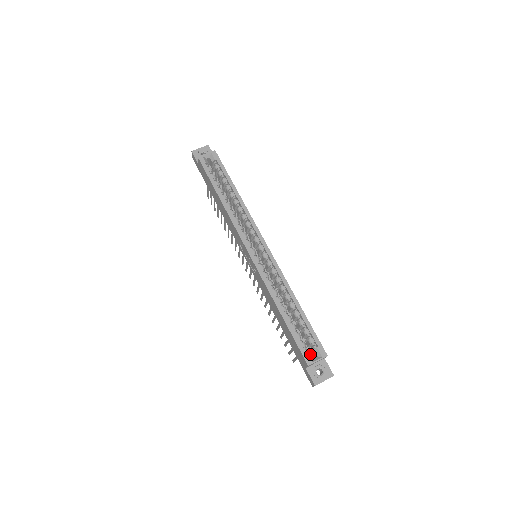
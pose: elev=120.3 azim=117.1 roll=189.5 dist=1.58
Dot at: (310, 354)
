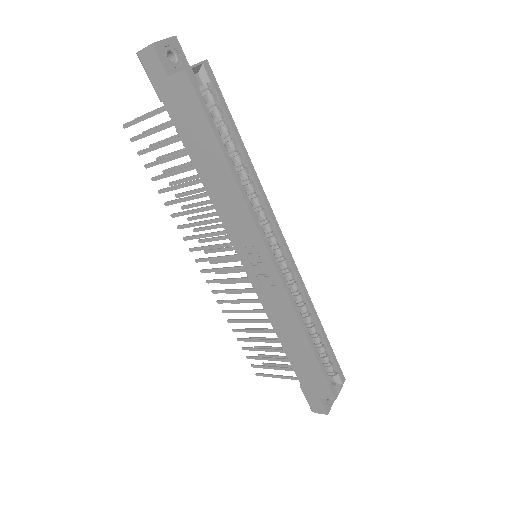
Dot at: (333, 384)
